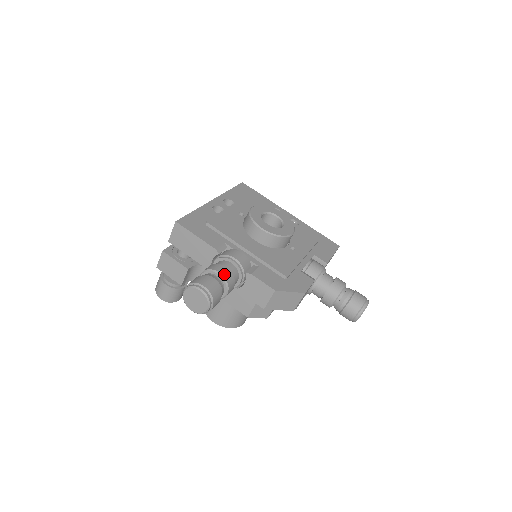
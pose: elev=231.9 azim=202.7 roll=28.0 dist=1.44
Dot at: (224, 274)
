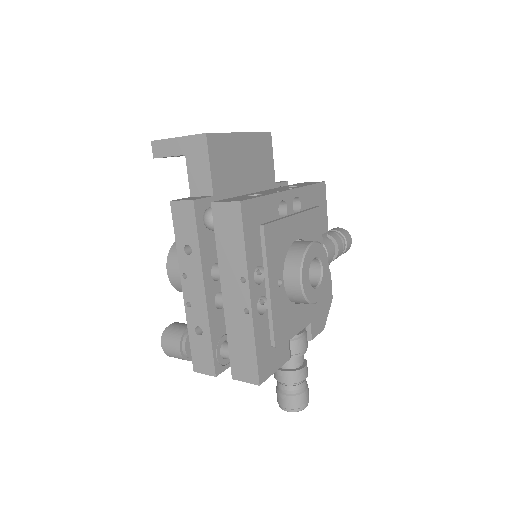
Dot at: (307, 374)
